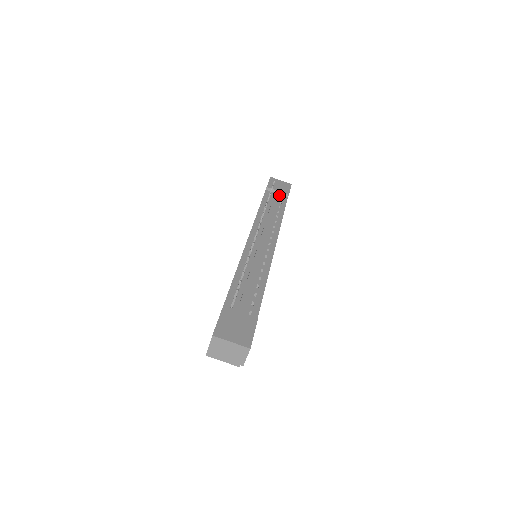
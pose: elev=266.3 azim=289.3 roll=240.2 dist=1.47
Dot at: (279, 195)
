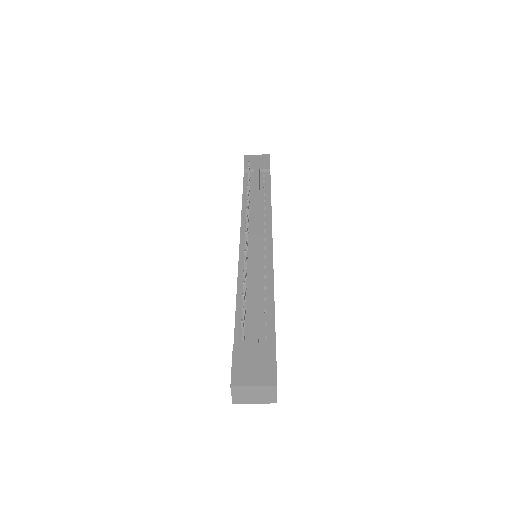
Dot at: (260, 173)
